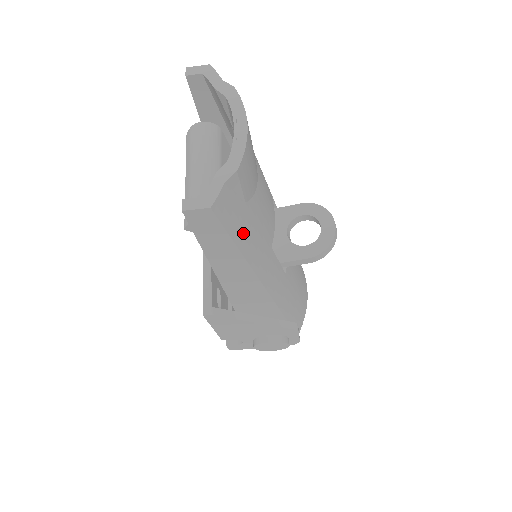
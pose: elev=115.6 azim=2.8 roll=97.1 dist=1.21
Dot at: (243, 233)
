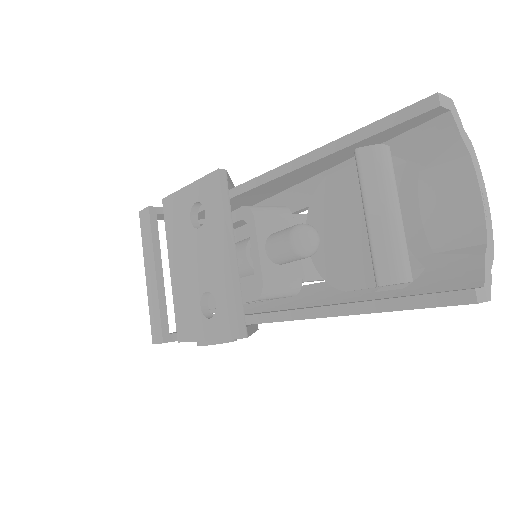
Dot at: occluded
